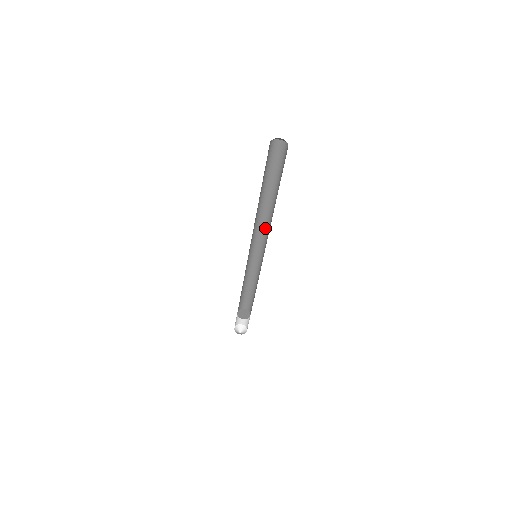
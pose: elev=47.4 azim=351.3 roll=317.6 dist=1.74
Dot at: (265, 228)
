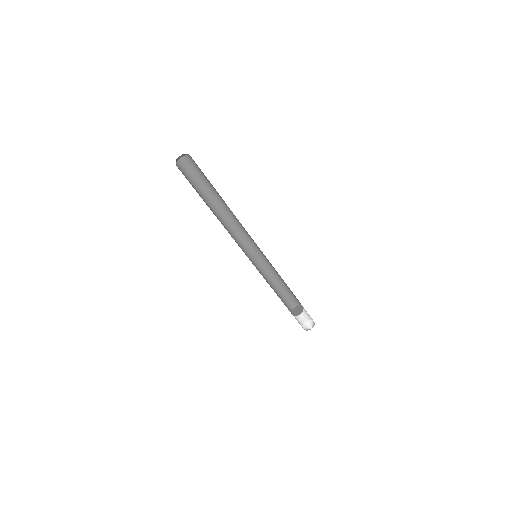
Dot at: (237, 231)
